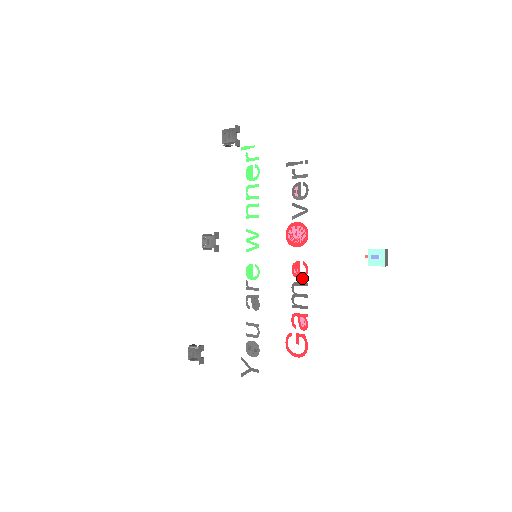
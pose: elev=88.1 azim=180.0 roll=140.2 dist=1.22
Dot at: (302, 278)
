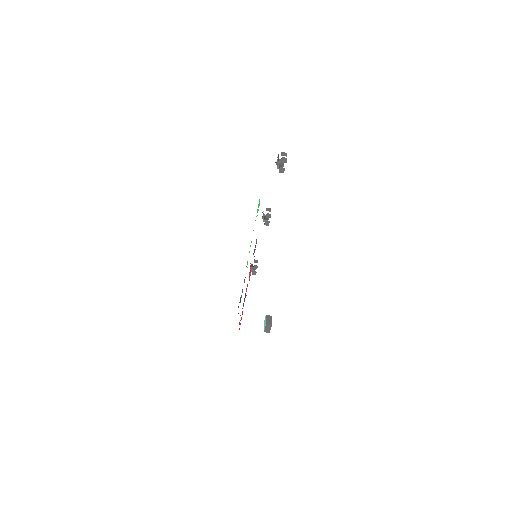
Dot at: occluded
